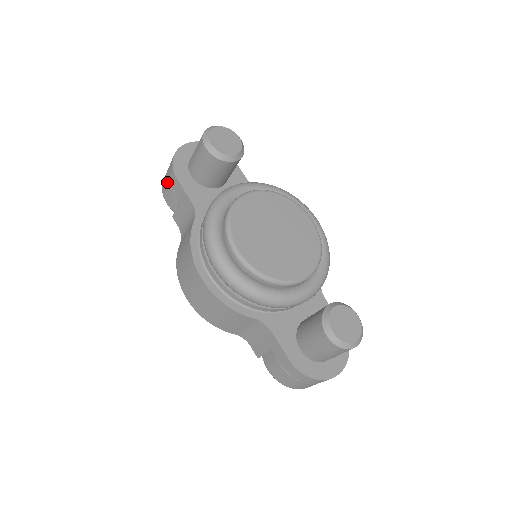
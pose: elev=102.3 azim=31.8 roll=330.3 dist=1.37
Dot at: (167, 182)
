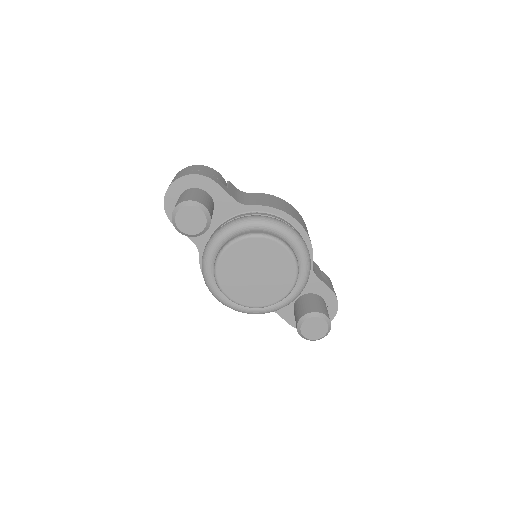
Dot at: occluded
